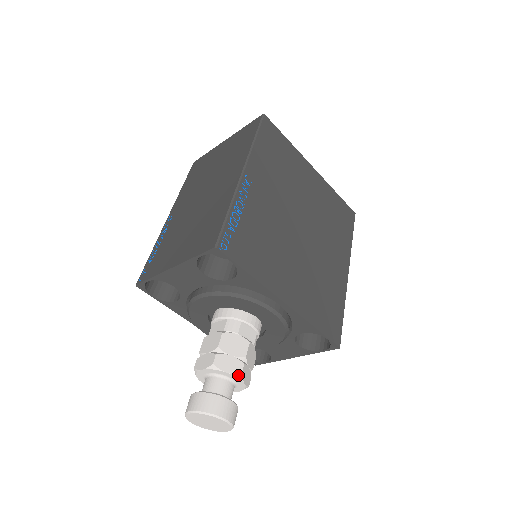
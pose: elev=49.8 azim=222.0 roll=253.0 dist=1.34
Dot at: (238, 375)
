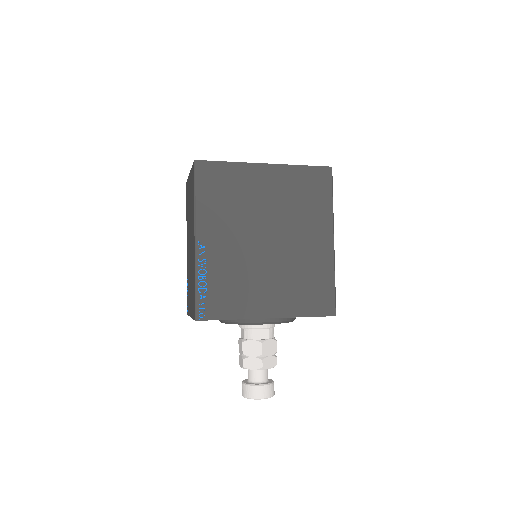
Dot at: (261, 369)
